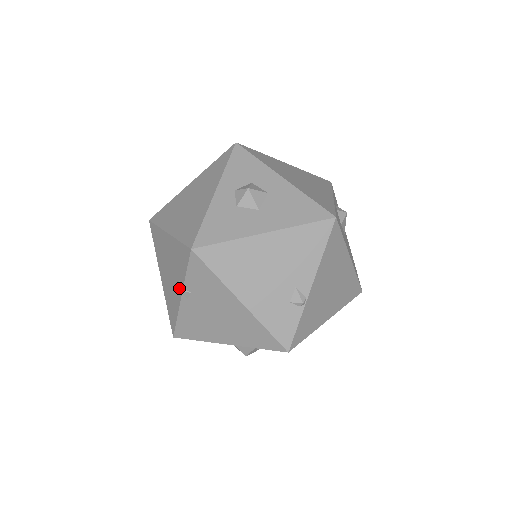
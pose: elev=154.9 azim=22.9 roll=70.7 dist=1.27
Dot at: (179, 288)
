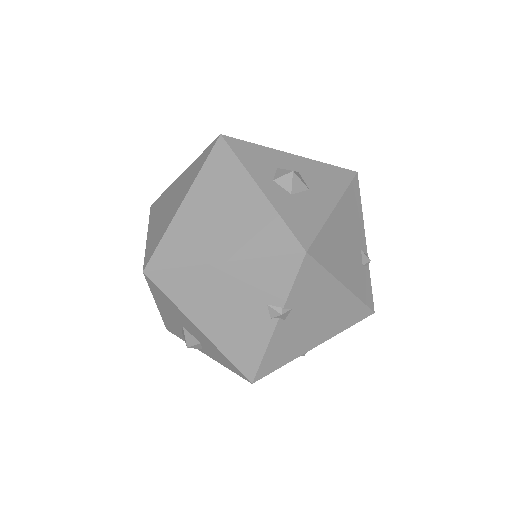
Dot at: (276, 312)
